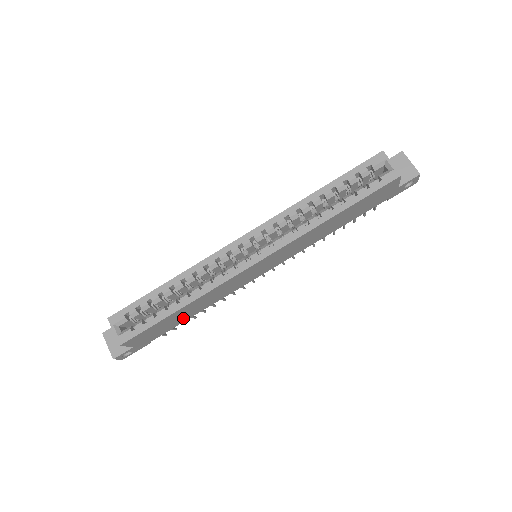
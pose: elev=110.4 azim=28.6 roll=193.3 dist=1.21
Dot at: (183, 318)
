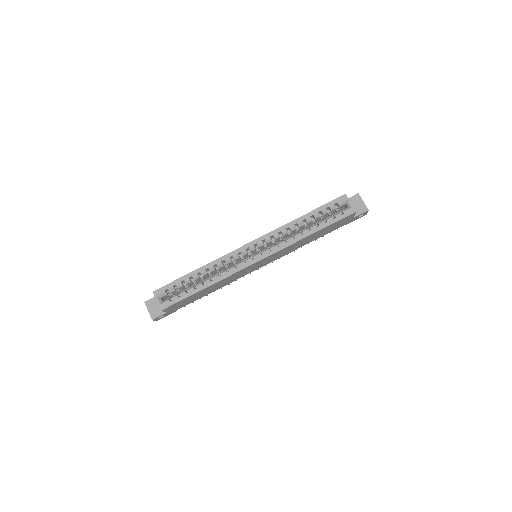
Dot at: (203, 295)
